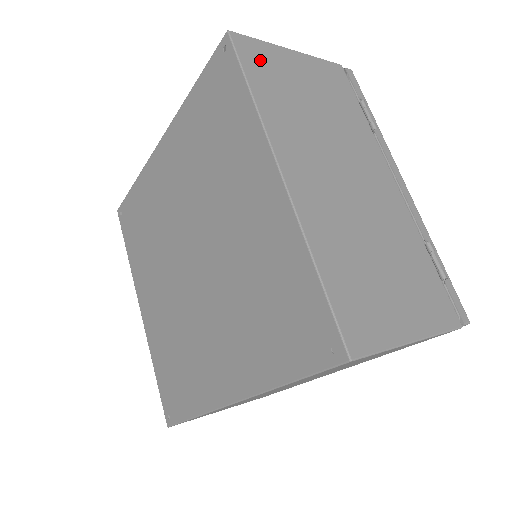
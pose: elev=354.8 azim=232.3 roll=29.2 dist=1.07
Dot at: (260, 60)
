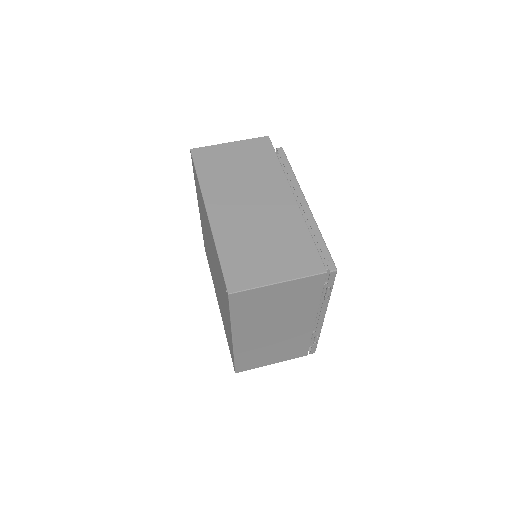
Dot at: (246, 300)
